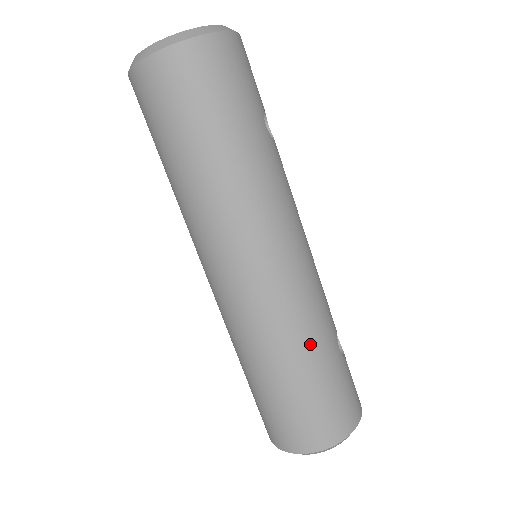
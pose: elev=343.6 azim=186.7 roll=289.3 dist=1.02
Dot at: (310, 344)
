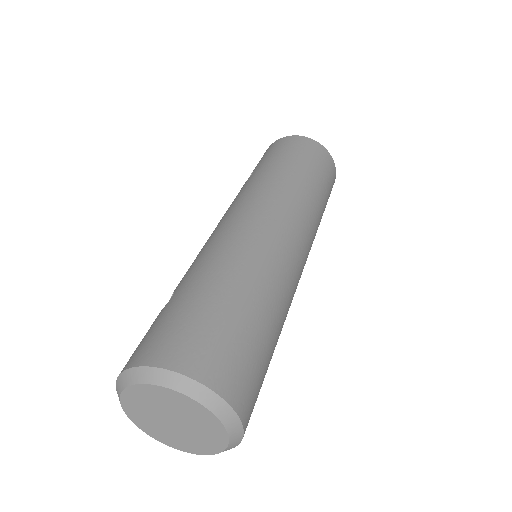
Dot at: (276, 302)
